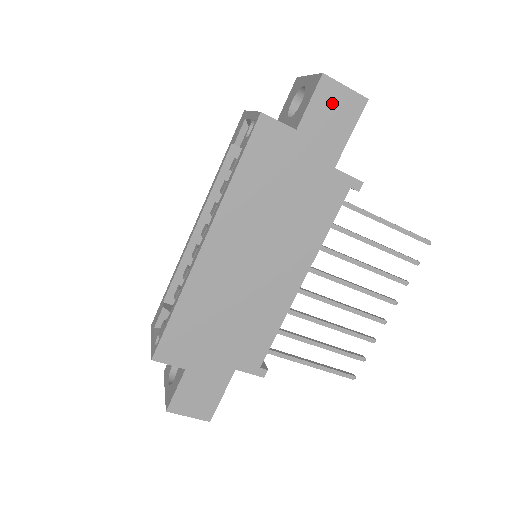
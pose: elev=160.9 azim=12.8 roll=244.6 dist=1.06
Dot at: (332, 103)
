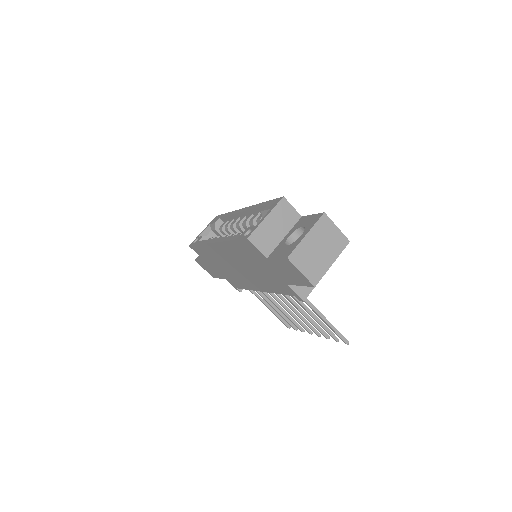
Dot at: (291, 269)
